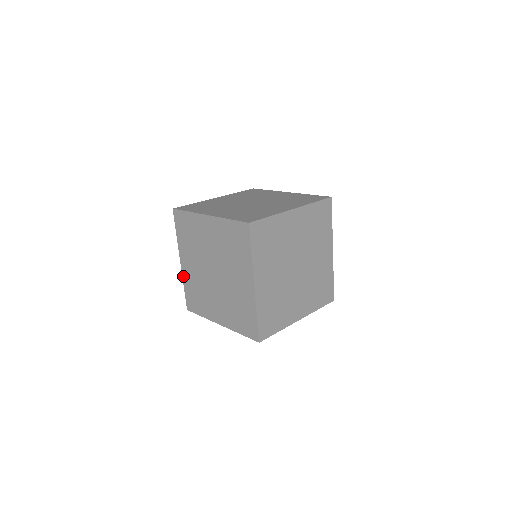
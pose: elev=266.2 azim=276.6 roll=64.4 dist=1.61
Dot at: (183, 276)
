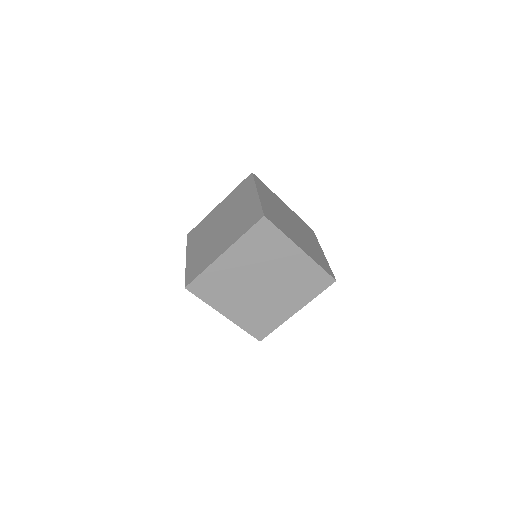
Dot at: (187, 265)
